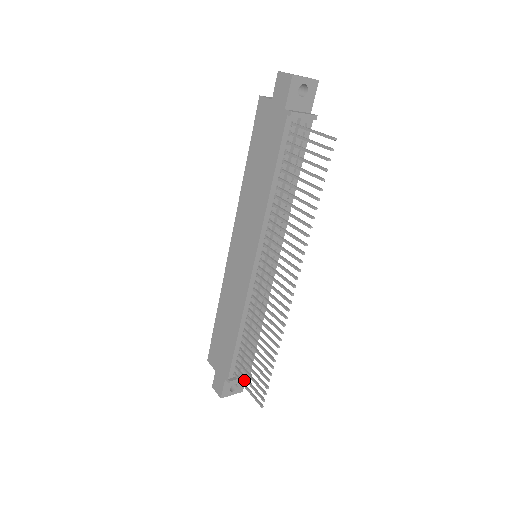
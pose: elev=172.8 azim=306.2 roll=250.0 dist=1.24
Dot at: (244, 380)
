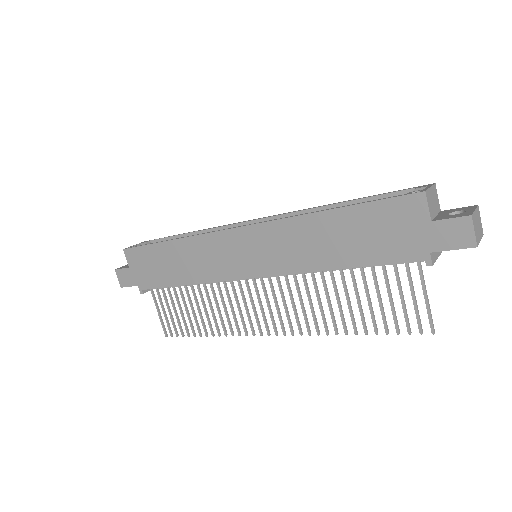
Dot at: occluded
